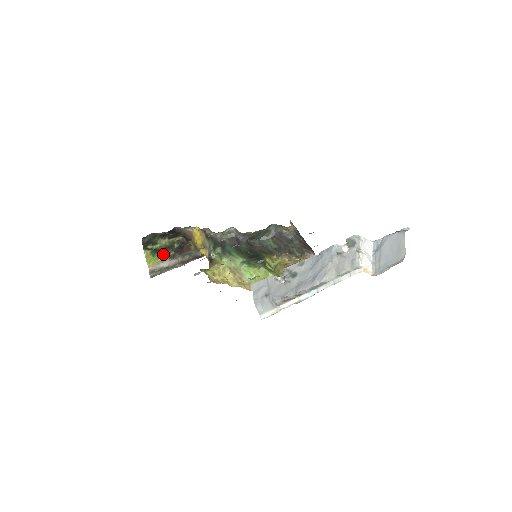
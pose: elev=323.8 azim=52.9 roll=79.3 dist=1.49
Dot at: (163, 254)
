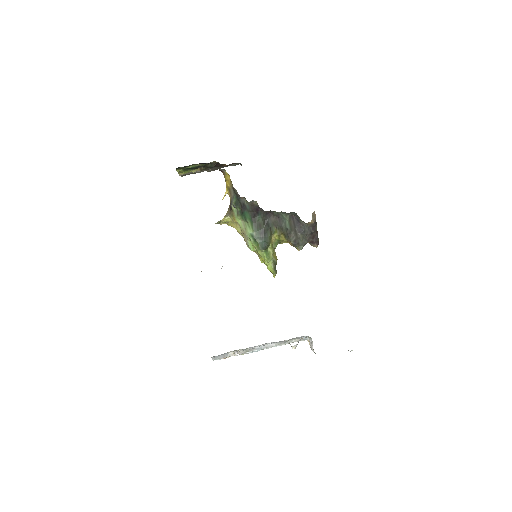
Dot at: (195, 169)
